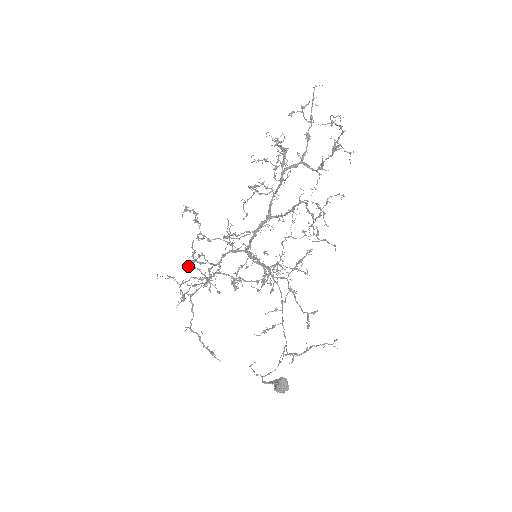
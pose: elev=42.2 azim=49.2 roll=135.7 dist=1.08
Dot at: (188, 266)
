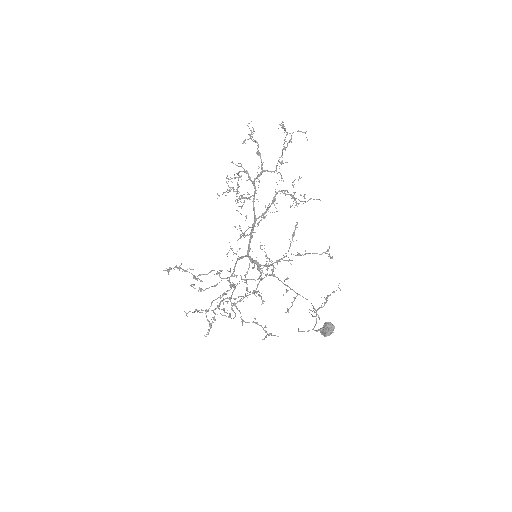
Dot at: occluded
